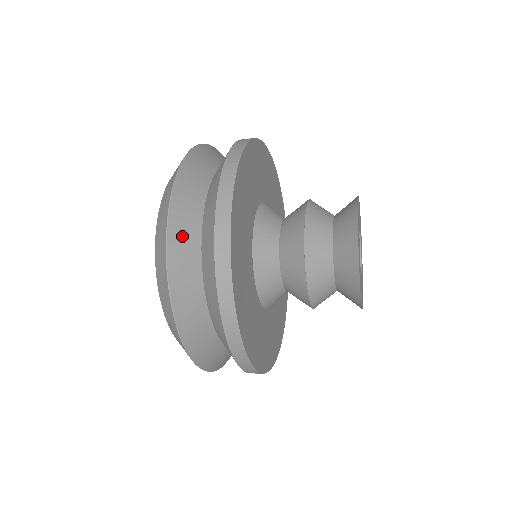
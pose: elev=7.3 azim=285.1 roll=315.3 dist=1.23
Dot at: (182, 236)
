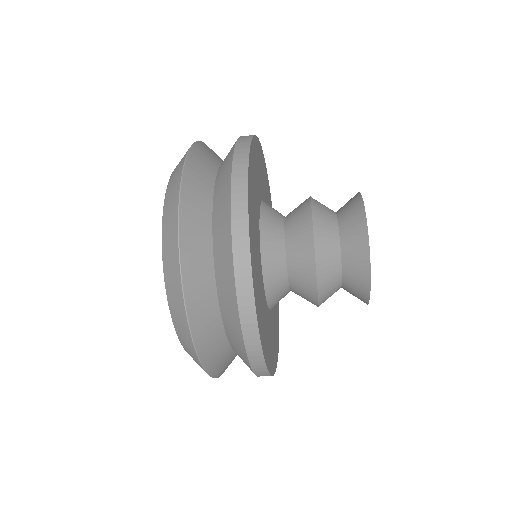
Dot at: (194, 251)
